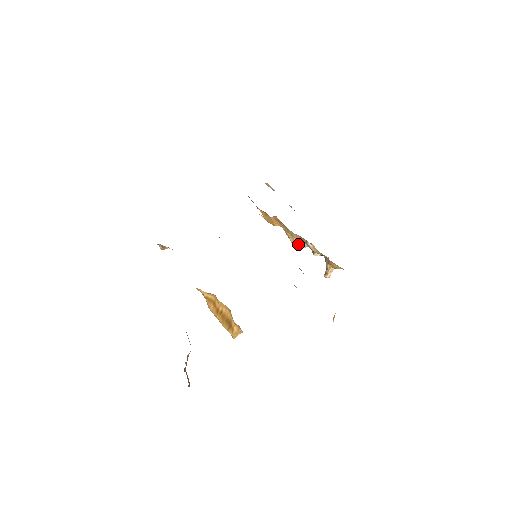
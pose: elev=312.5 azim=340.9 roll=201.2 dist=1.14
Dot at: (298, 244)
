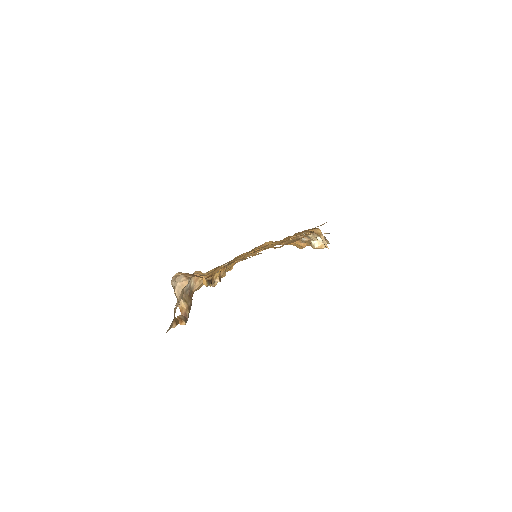
Dot at: (313, 244)
